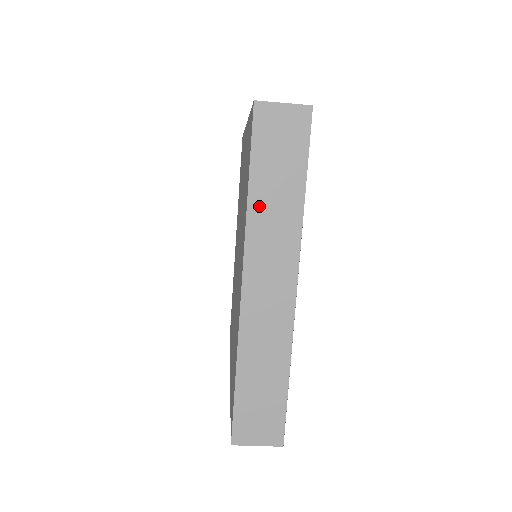
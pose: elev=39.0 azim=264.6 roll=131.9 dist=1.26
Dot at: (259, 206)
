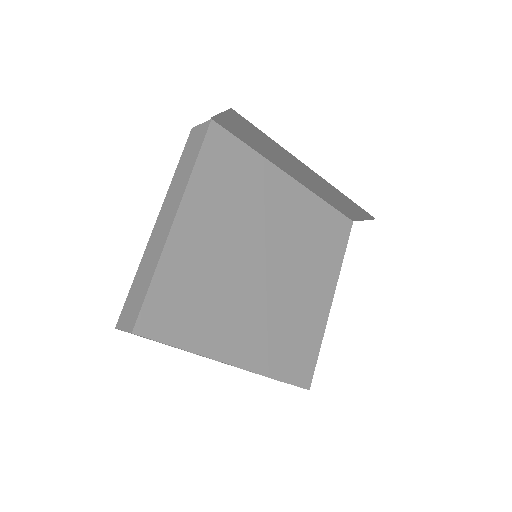
Dot at: occluded
